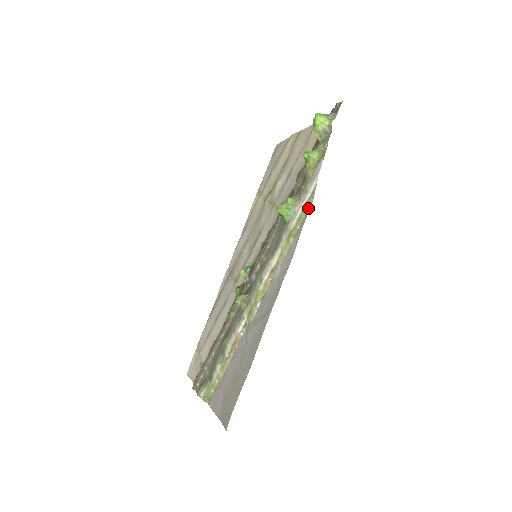
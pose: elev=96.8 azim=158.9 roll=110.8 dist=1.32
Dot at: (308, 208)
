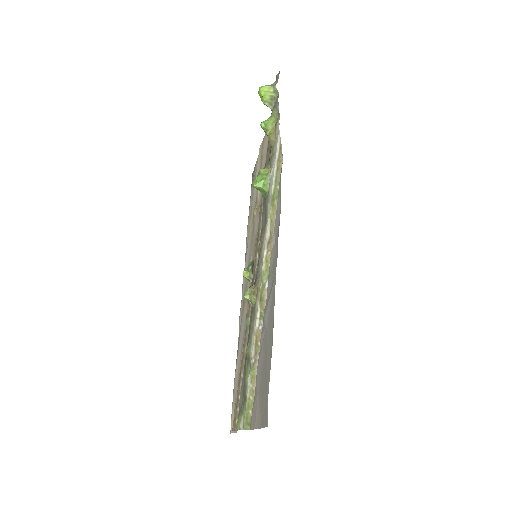
Dot at: (280, 165)
